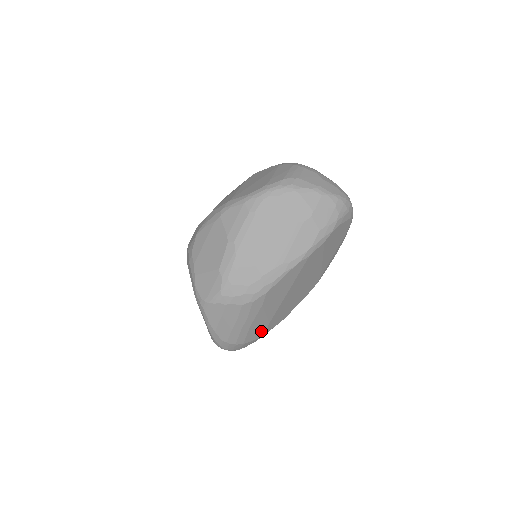
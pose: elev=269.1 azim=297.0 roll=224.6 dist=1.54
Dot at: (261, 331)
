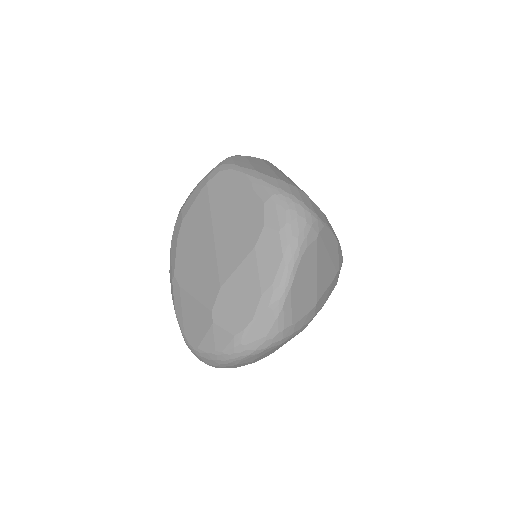
Dot at: occluded
